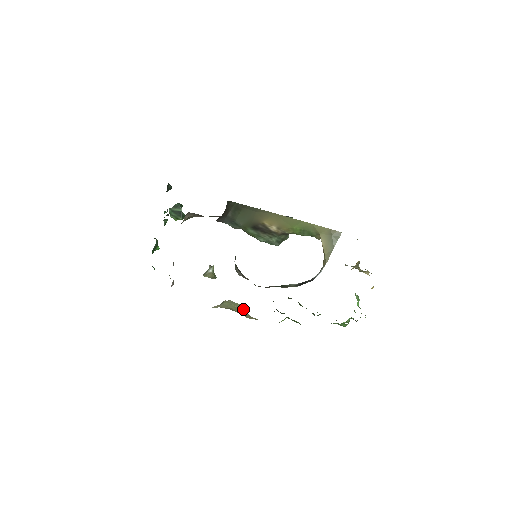
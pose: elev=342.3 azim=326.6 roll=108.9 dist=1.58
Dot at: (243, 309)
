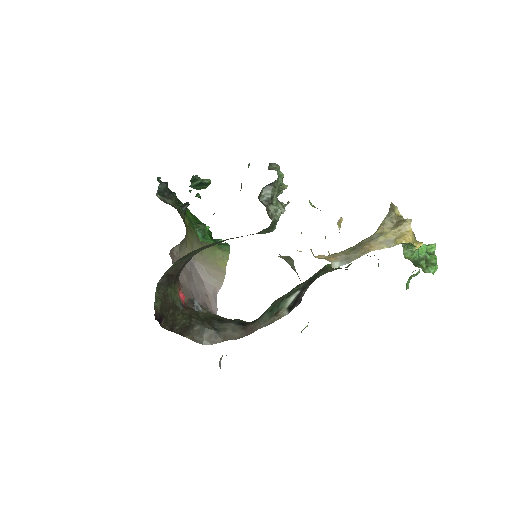
Dot at: occluded
